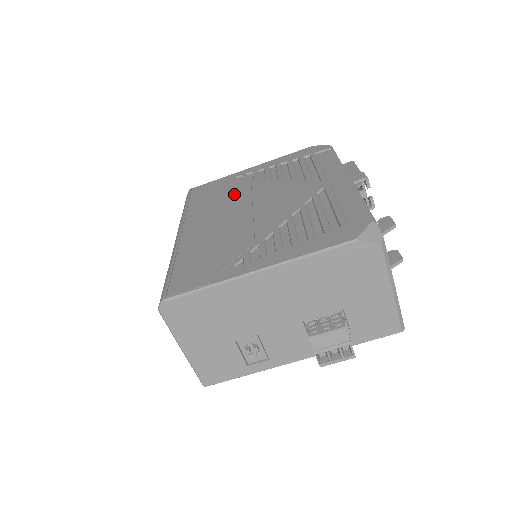
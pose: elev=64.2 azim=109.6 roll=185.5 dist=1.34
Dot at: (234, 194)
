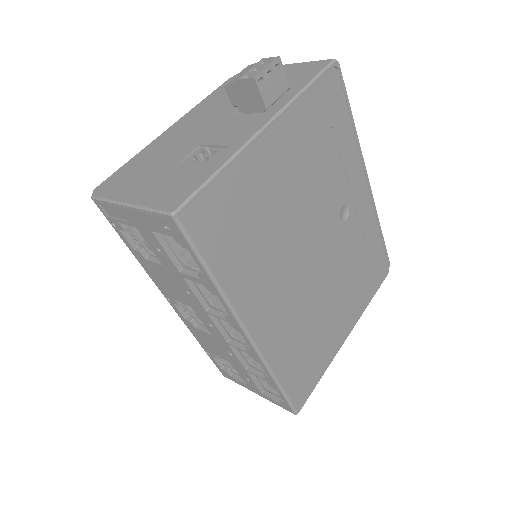
Dot at: occluded
